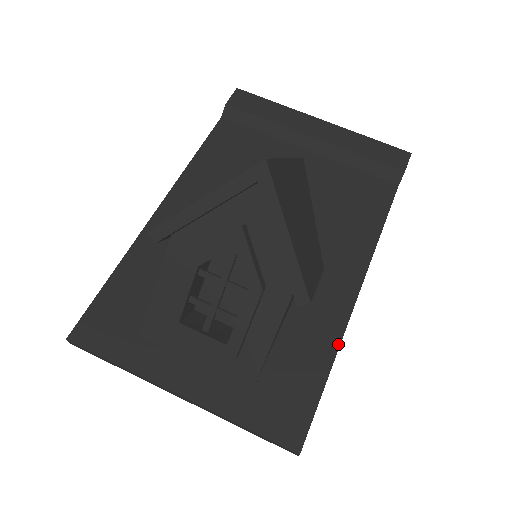
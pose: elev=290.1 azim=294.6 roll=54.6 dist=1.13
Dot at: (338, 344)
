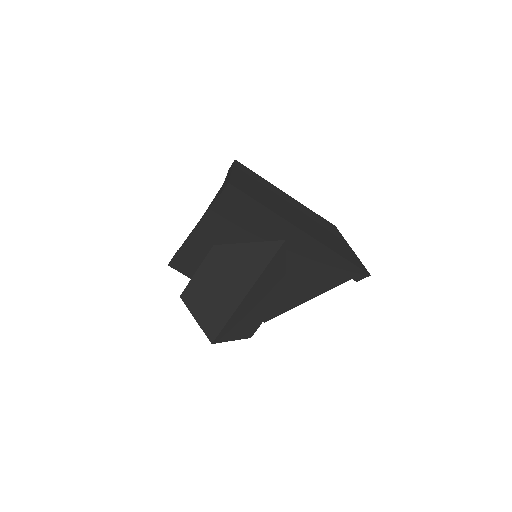
Dot at: occluded
